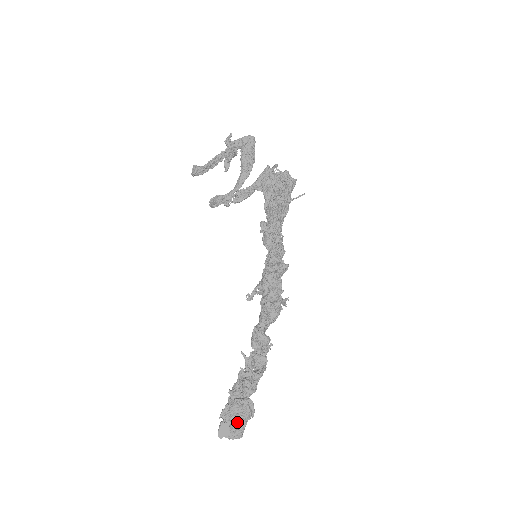
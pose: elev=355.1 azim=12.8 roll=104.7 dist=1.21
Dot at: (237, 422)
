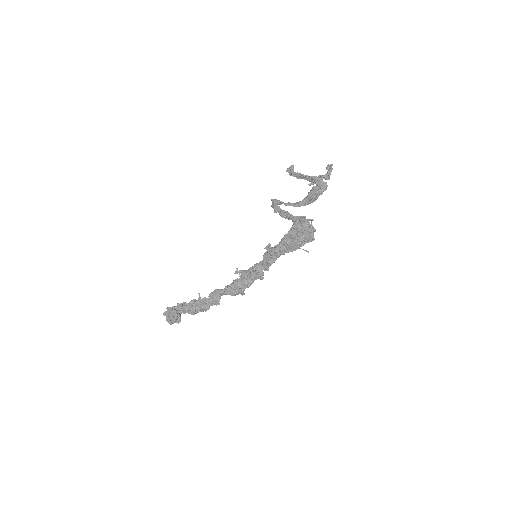
Dot at: (171, 318)
